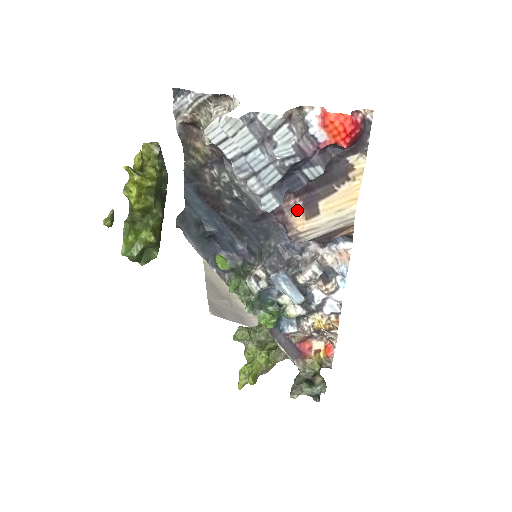
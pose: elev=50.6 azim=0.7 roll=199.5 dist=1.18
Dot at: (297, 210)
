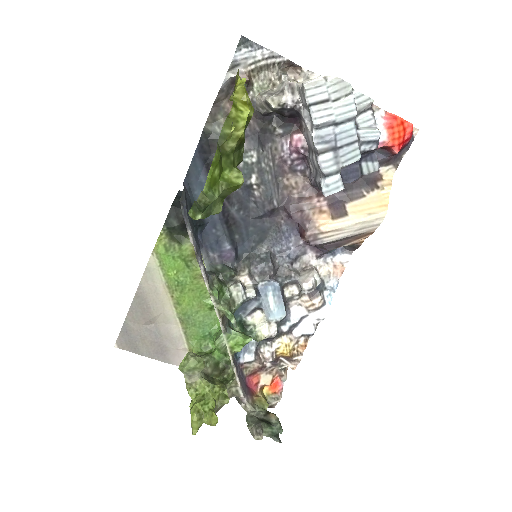
Dot at: (321, 209)
